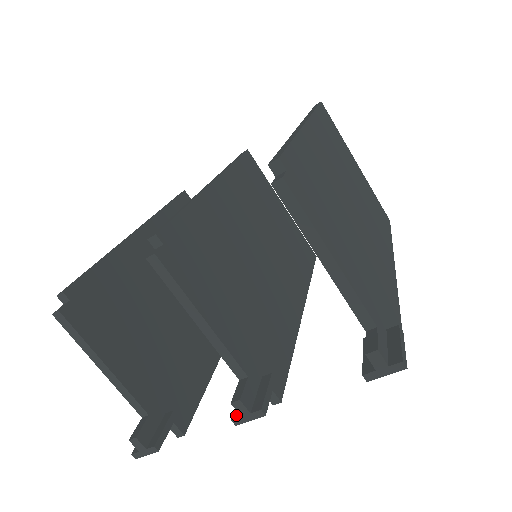
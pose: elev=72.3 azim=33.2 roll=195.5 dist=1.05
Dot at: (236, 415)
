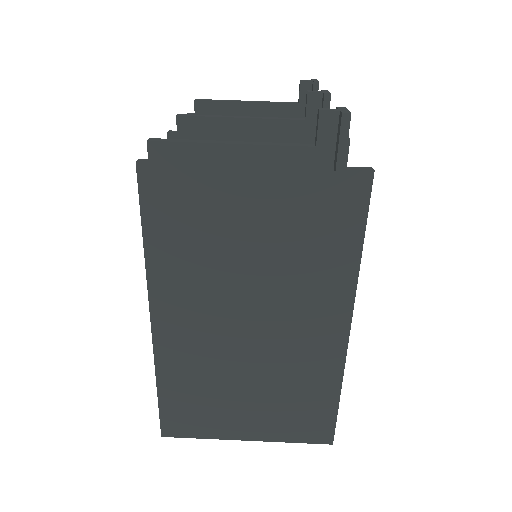
Dot at: (323, 97)
